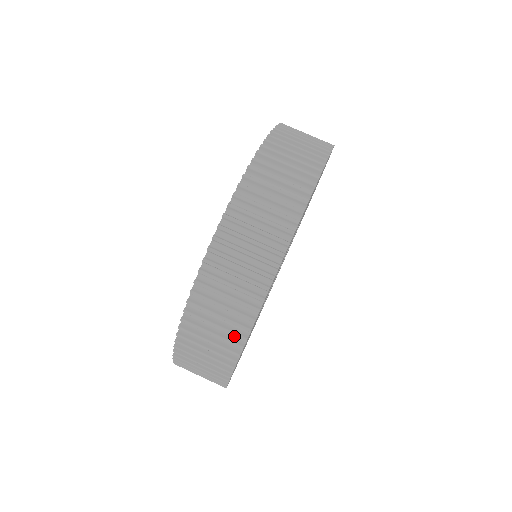
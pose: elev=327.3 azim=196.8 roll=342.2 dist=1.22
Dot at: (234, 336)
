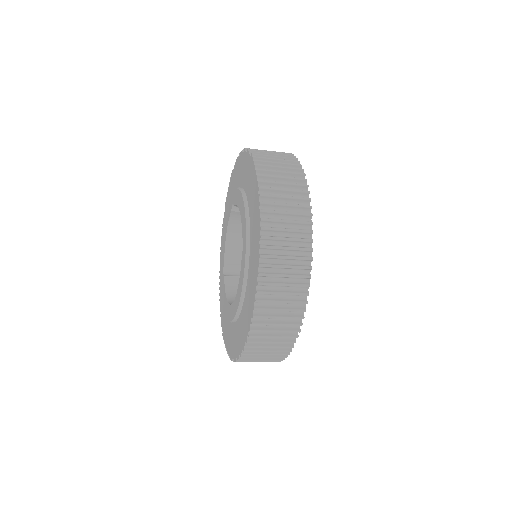
Dot at: (291, 326)
